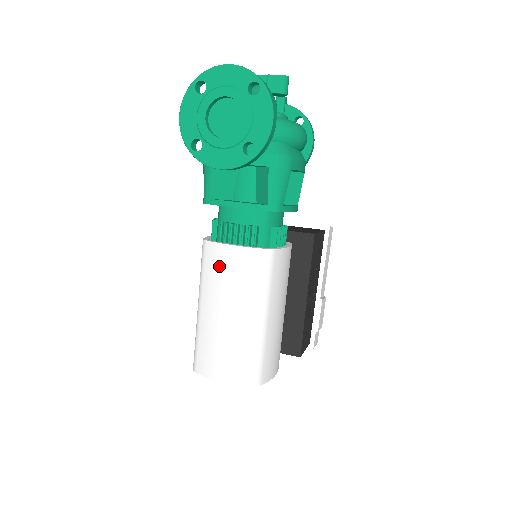
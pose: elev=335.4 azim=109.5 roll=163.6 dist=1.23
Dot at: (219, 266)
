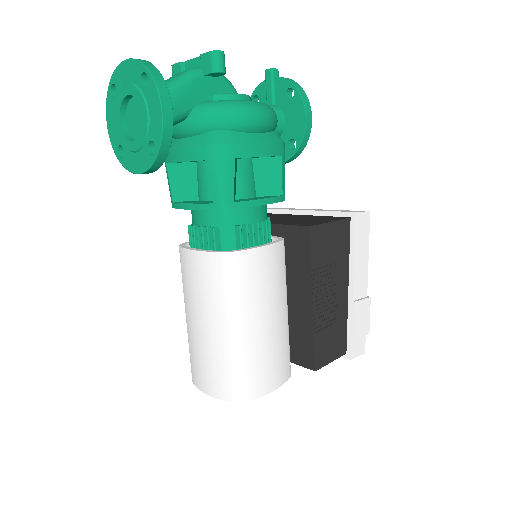
Dot at: (188, 273)
